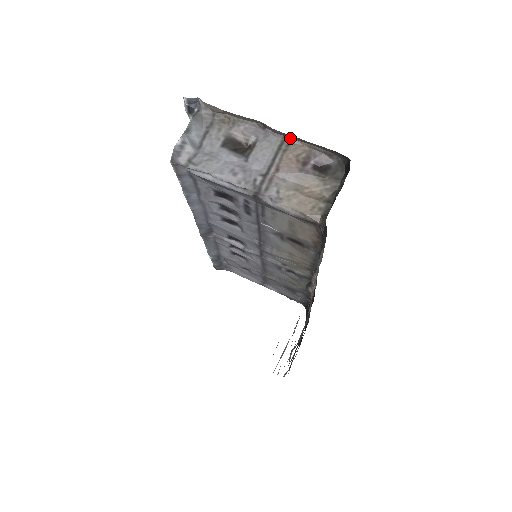
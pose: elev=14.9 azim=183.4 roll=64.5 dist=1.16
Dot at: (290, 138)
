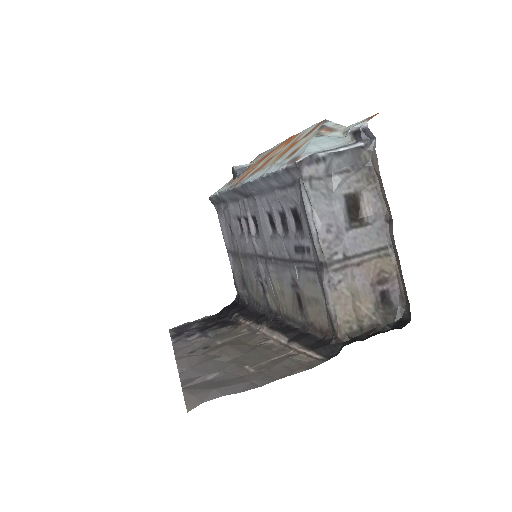
Dot at: (394, 252)
